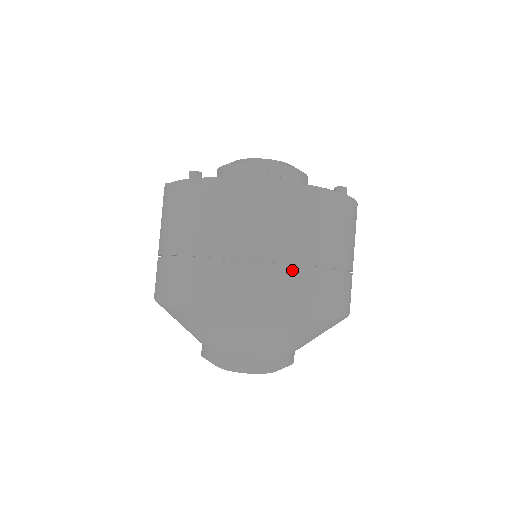
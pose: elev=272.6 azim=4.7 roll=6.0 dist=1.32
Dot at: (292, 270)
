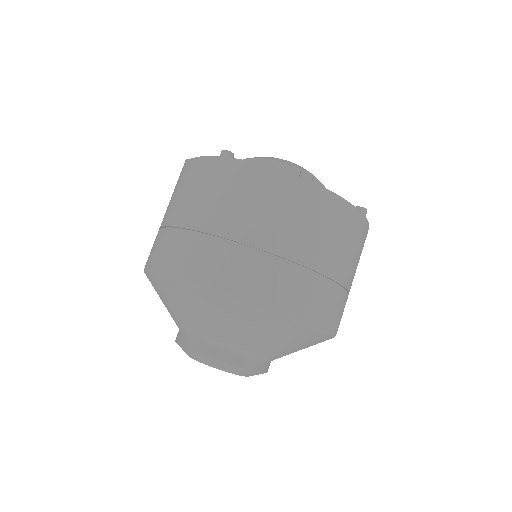
Dot at: (302, 272)
